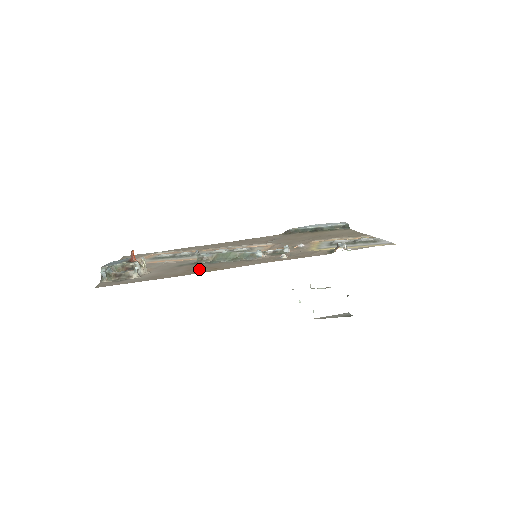
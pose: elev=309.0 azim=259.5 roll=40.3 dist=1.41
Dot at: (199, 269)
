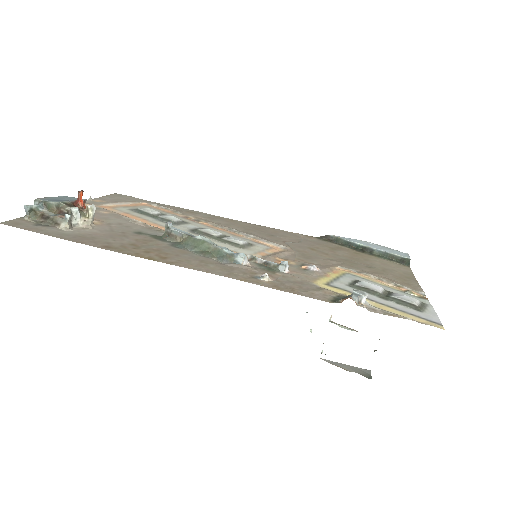
Dot at: (145, 249)
